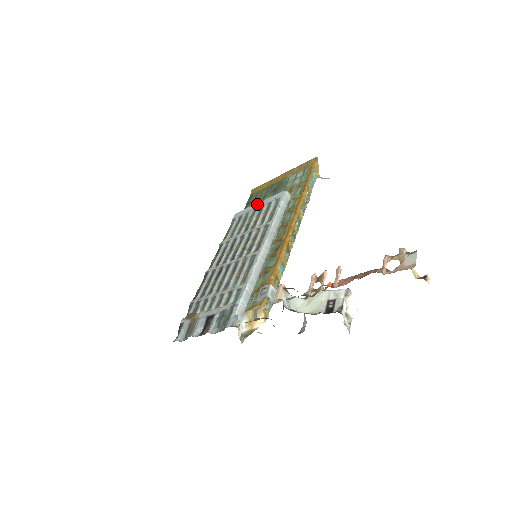
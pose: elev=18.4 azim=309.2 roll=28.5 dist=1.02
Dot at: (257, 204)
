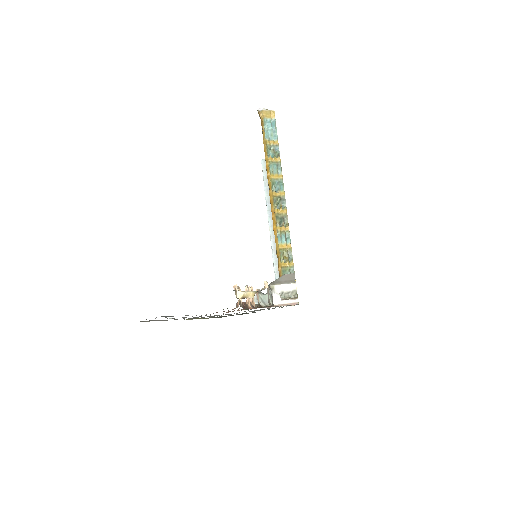
Dot at: occluded
